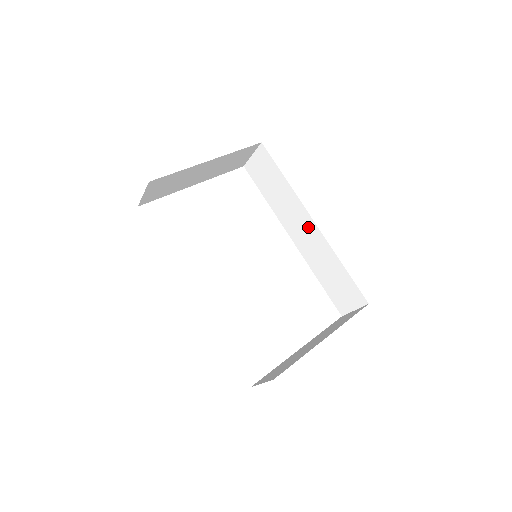
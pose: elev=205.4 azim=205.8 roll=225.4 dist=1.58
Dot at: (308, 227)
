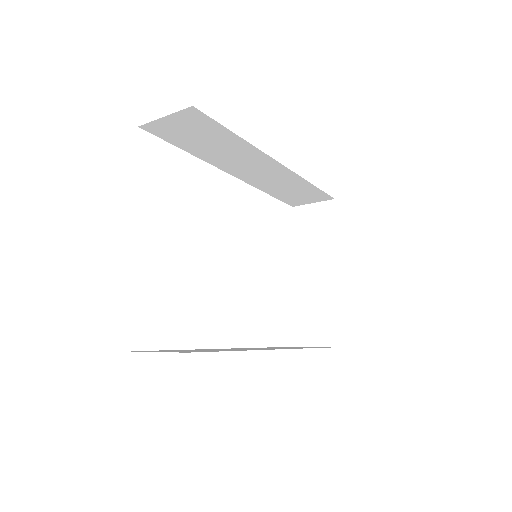
Dot at: (268, 168)
